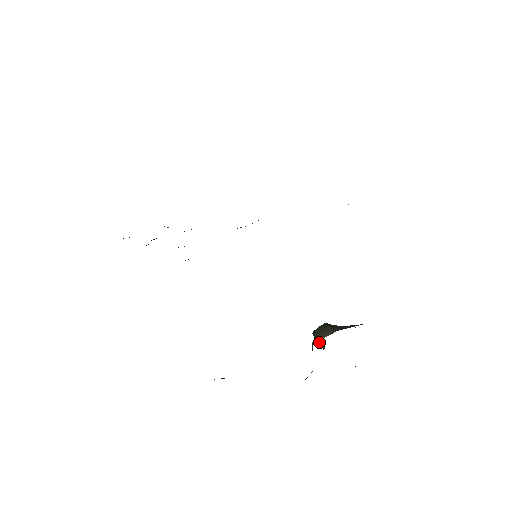
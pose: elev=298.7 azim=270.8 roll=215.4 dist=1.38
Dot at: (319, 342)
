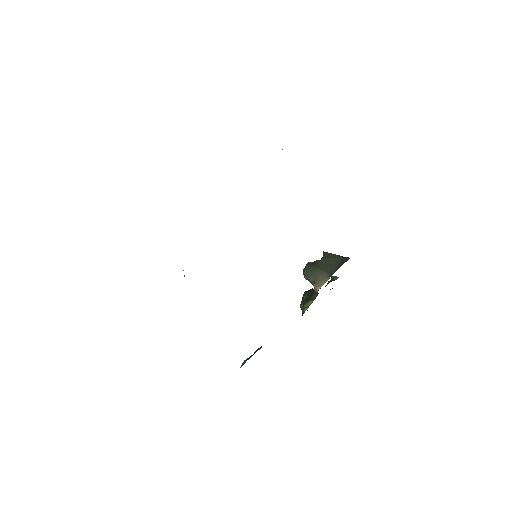
Dot at: occluded
